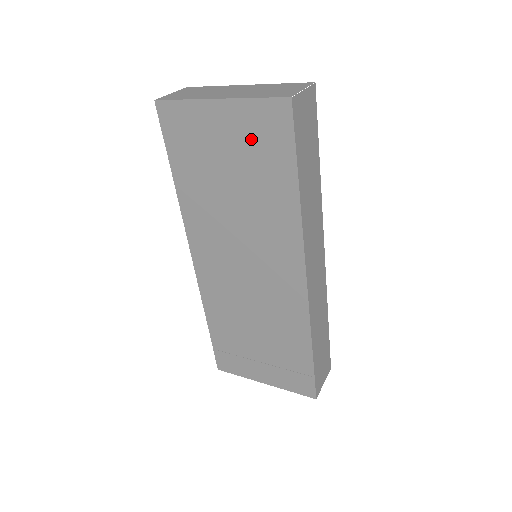
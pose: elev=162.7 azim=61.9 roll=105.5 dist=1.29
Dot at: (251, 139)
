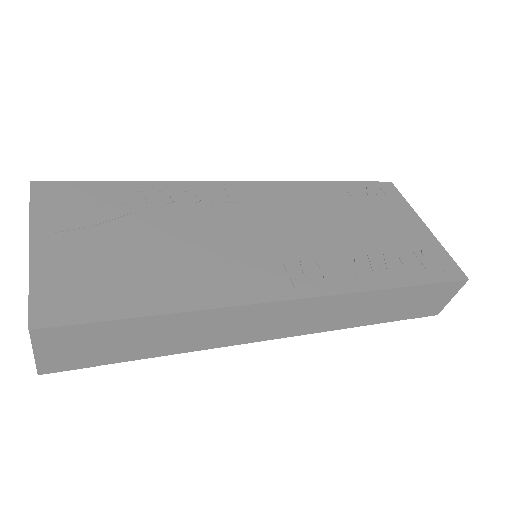
Dot at: occluded
